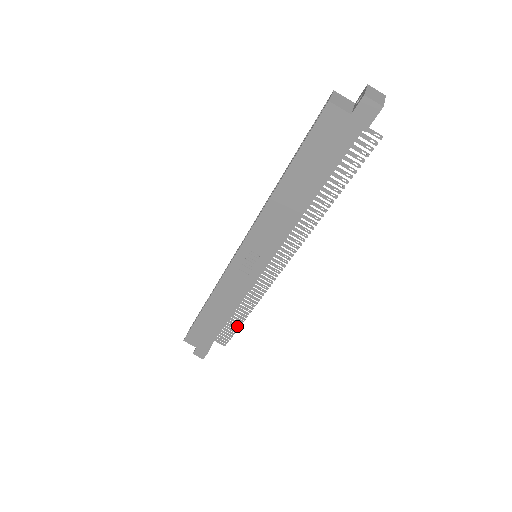
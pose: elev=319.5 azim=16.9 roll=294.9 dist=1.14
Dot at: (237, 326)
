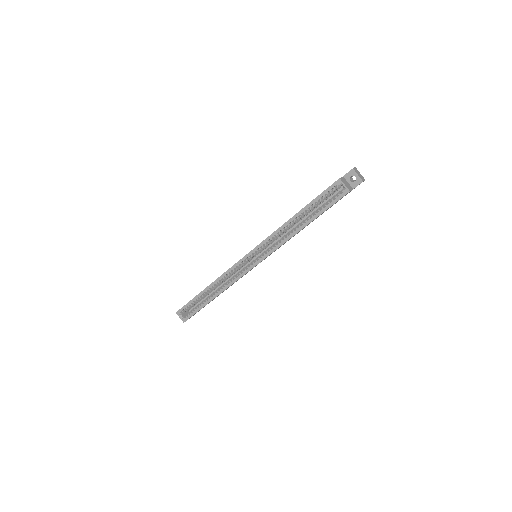
Dot at: occluded
